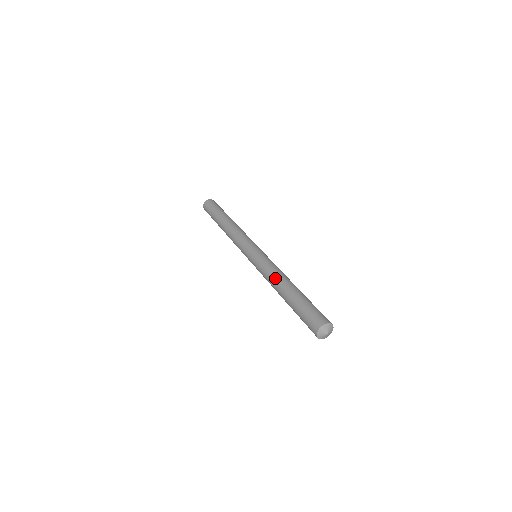
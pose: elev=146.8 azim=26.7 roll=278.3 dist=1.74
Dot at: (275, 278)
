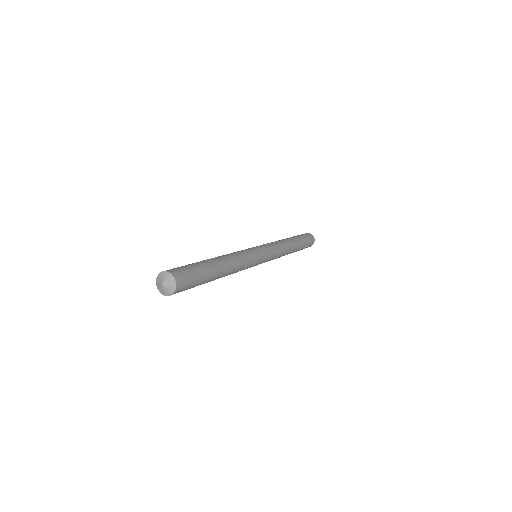
Dot at: (229, 255)
